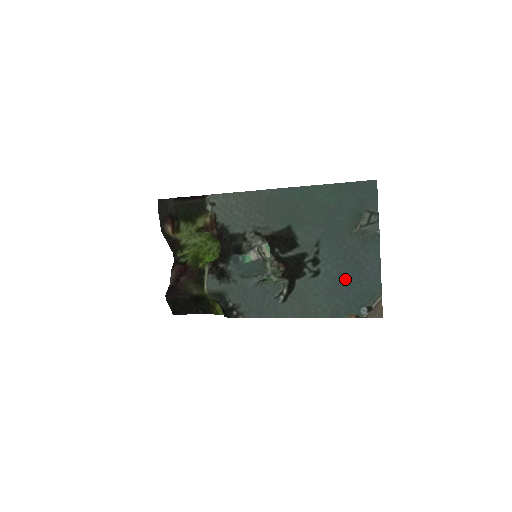
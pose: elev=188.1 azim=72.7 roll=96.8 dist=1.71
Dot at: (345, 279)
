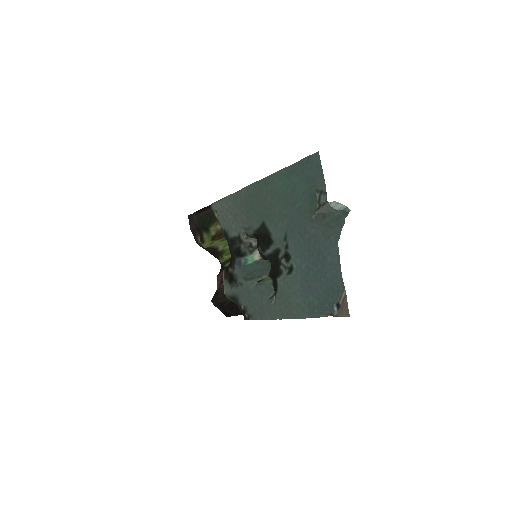
Dot at: (312, 273)
